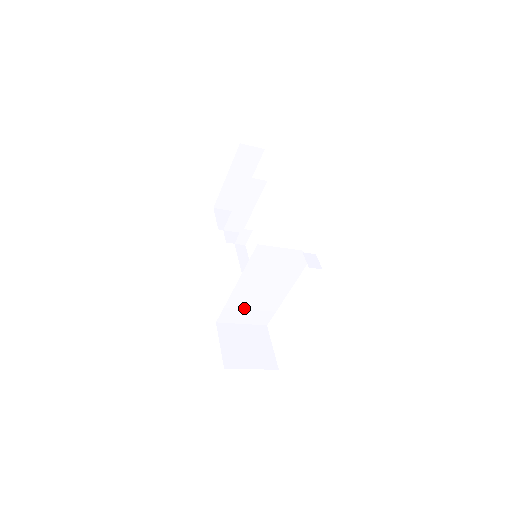
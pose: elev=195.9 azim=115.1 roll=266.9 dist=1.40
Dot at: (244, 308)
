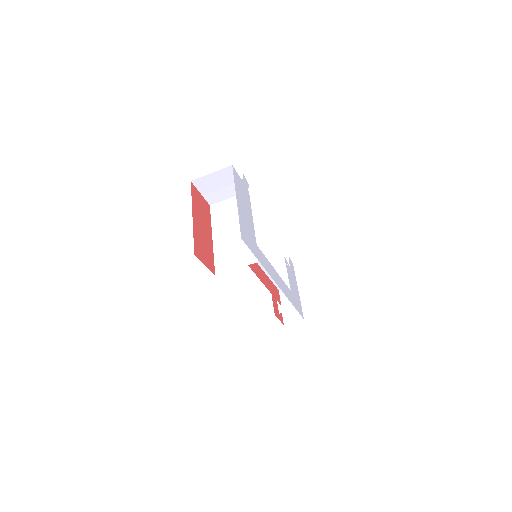
Dot at: (229, 253)
